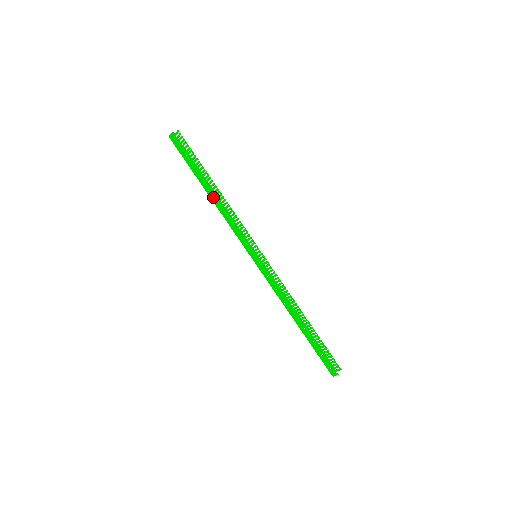
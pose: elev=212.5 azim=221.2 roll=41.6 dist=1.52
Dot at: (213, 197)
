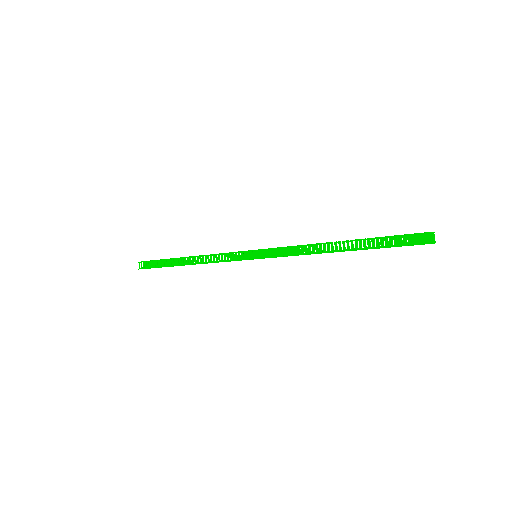
Dot at: (193, 264)
